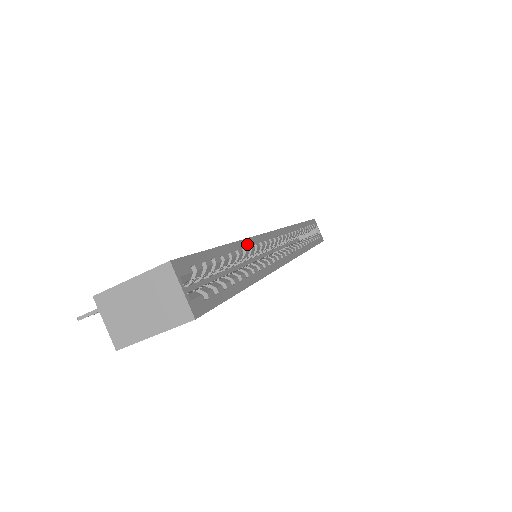
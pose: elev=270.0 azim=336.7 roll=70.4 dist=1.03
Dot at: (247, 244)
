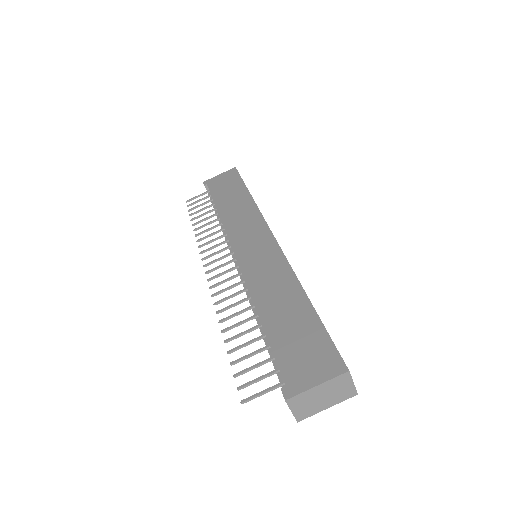
Dot at: (300, 284)
